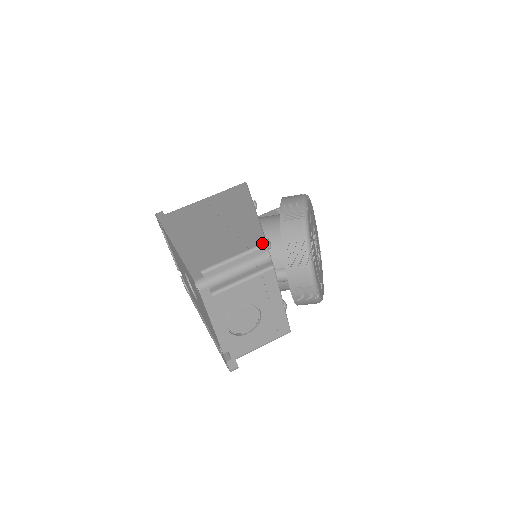
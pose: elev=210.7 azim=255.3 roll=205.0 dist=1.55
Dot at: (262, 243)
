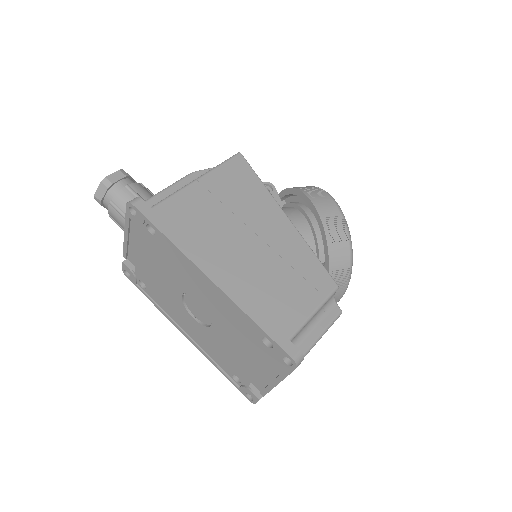
Dot at: (335, 287)
